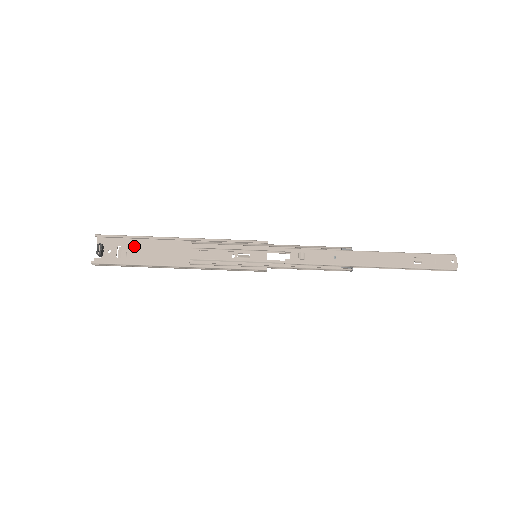
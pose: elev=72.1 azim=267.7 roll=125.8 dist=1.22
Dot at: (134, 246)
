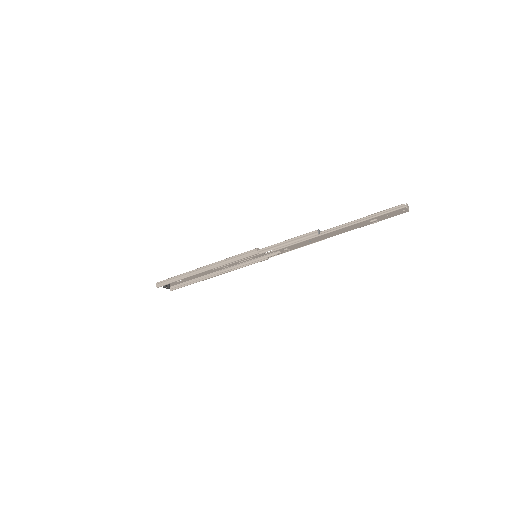
Dot at: occluded
